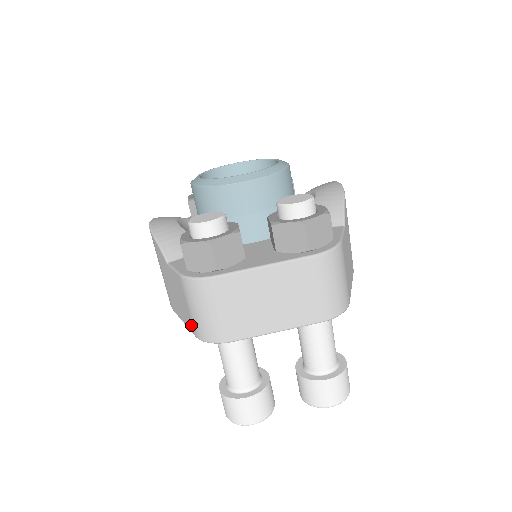
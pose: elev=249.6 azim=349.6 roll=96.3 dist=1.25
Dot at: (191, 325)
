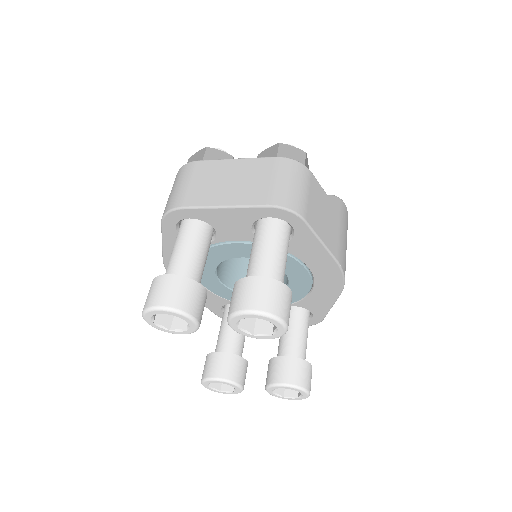
Dot at: occluded
